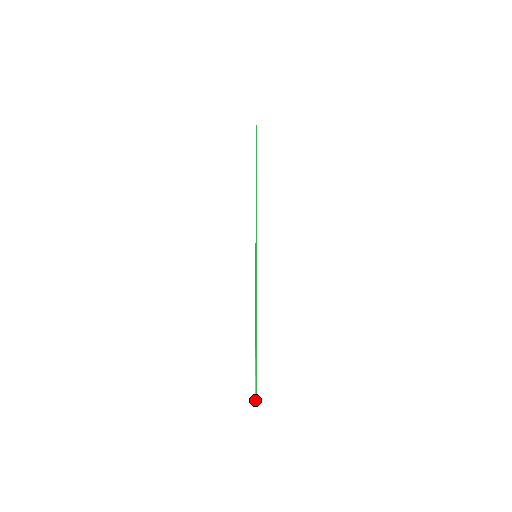
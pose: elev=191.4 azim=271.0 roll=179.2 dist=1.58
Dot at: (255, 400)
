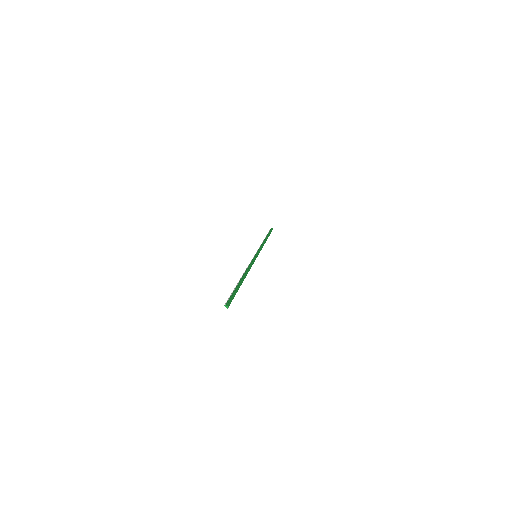
Dot at: (224, 305)
